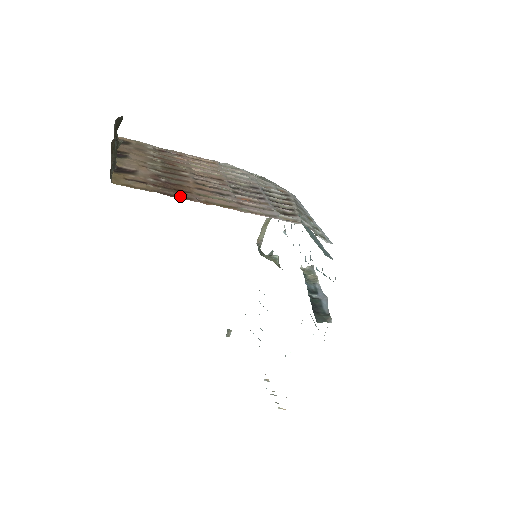
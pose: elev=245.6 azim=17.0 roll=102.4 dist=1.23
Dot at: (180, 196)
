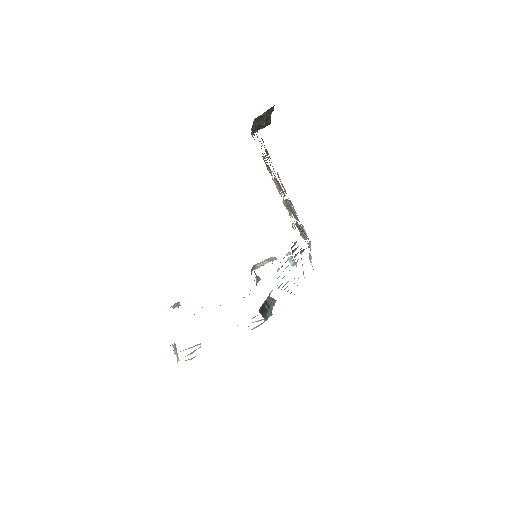
Dot at: occluded
